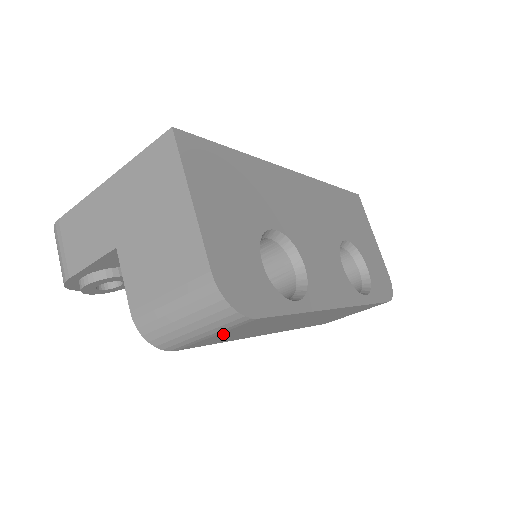
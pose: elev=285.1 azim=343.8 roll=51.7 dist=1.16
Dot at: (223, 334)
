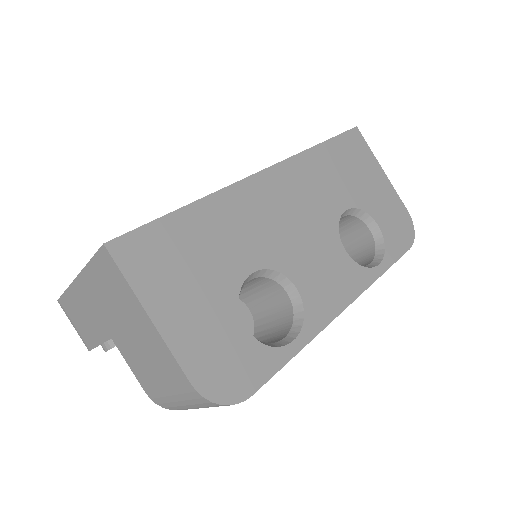
Dot at: occluded
